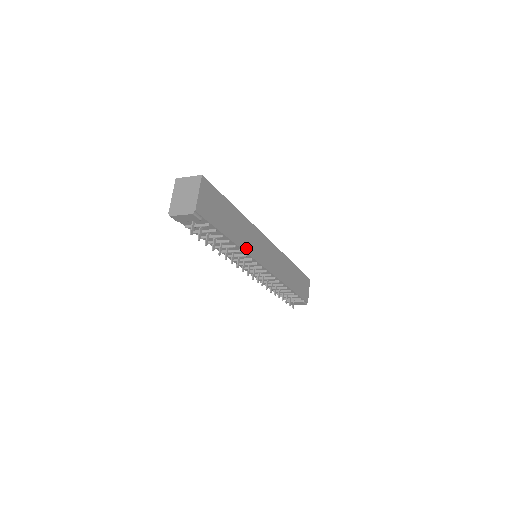
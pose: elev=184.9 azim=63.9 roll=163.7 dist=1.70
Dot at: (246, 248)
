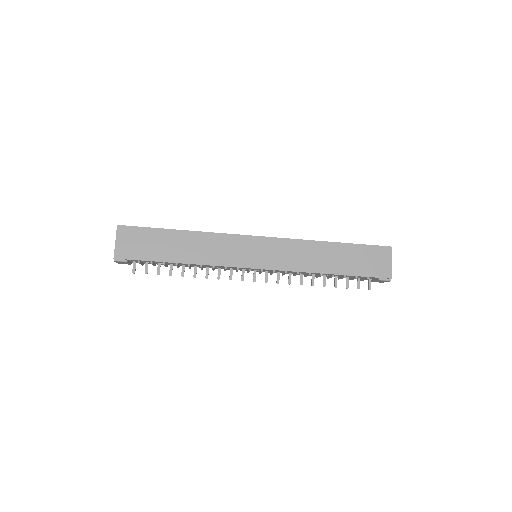
Dot at: (209, 261)
